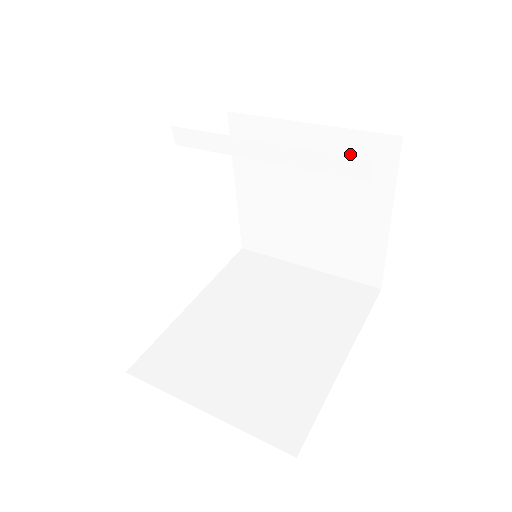
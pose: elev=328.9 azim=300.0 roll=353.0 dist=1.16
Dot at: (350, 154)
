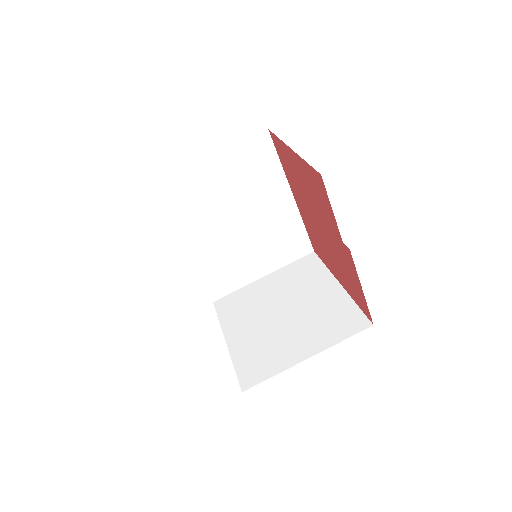
Dot at: occluded
